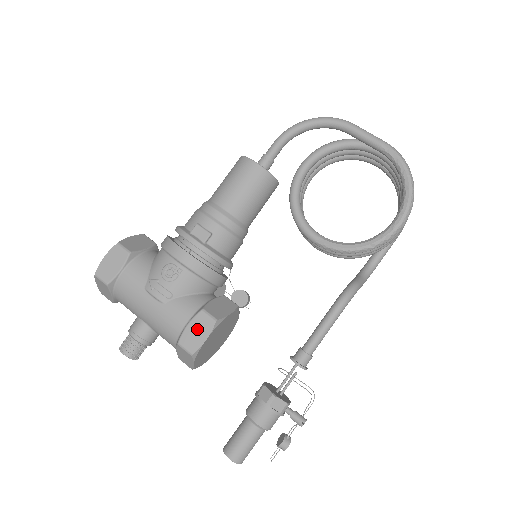
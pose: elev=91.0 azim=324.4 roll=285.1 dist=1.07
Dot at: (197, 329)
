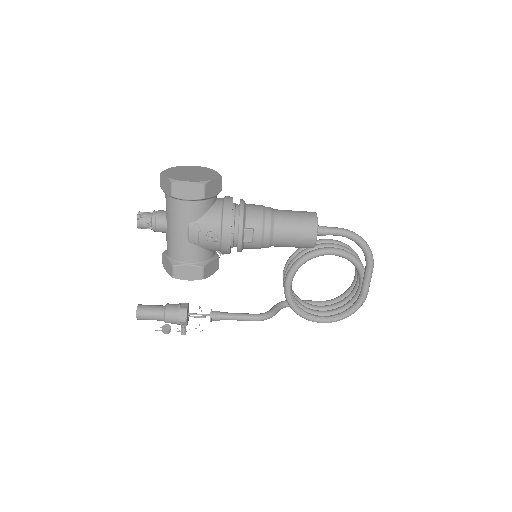
Dot at: (190, 272)
